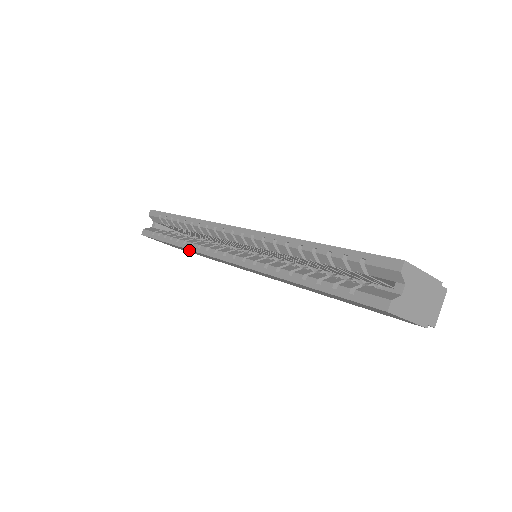
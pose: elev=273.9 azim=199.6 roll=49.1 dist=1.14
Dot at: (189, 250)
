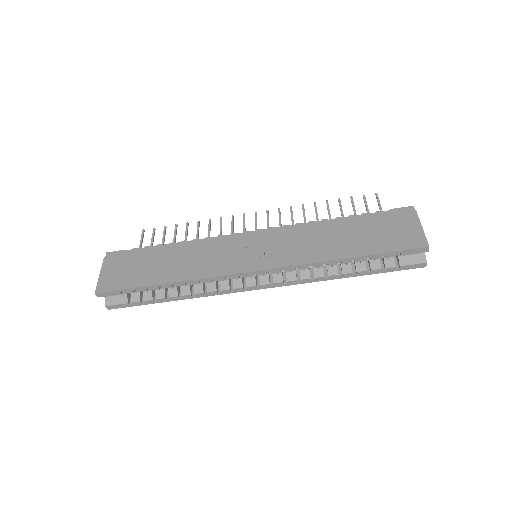
Dot at: (193, 291)
